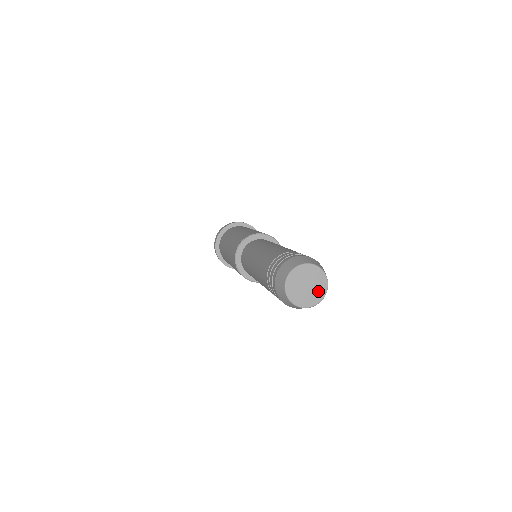
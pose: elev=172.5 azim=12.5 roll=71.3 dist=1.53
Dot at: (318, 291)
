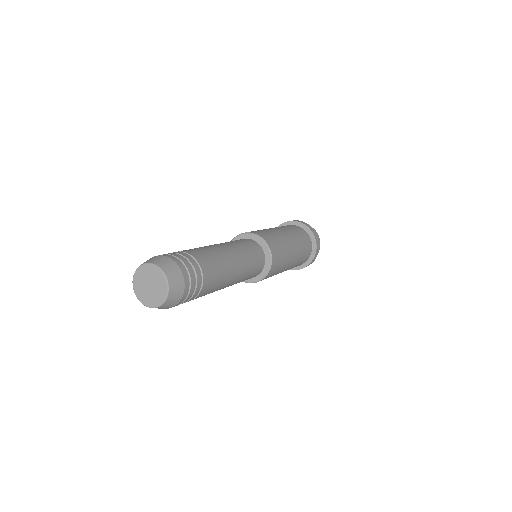
Dot at: (154, 298)
